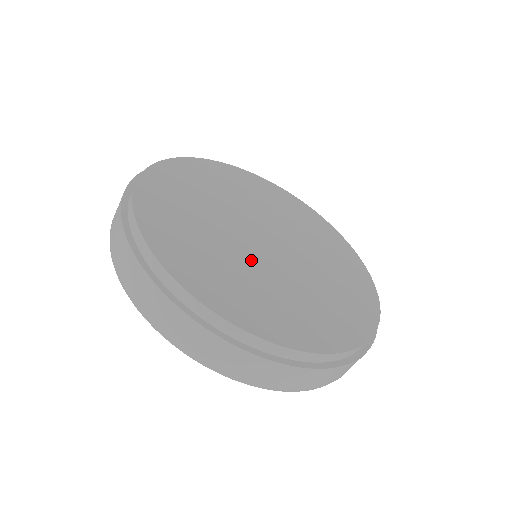
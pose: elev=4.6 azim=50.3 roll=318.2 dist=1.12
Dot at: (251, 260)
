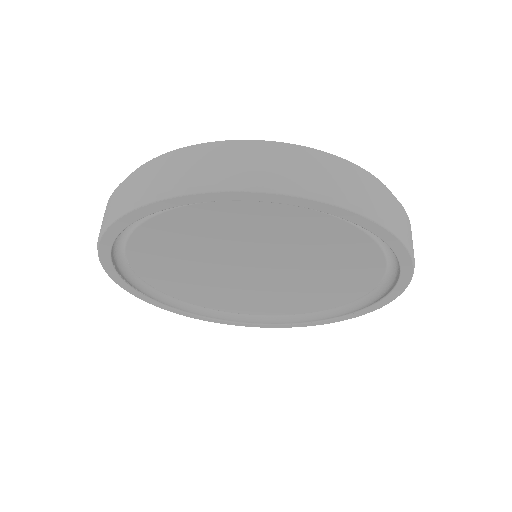
Dot at: occluded
